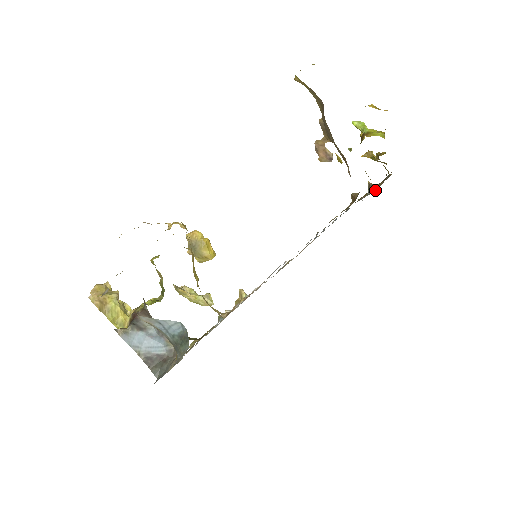
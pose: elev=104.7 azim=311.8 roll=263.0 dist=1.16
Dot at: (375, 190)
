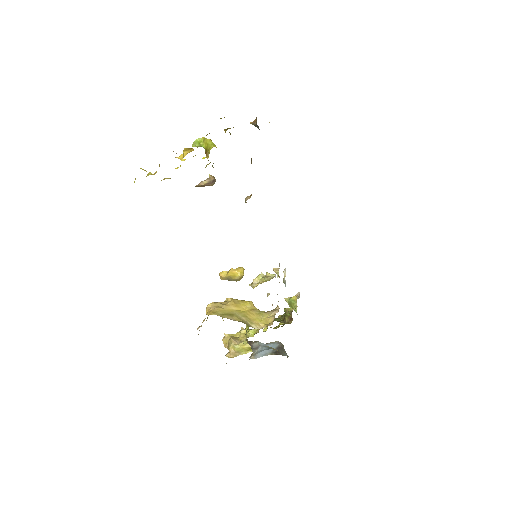
Dot at: occluded
